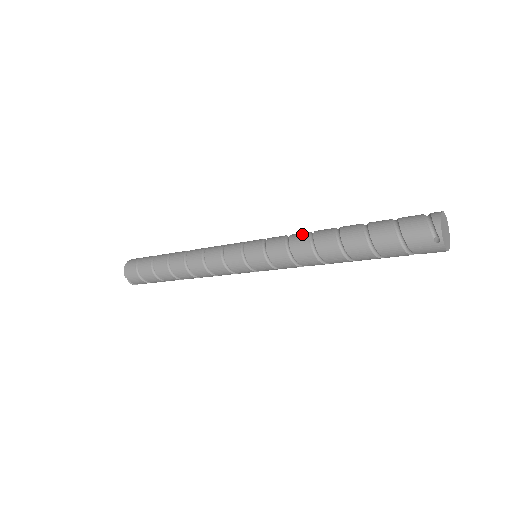
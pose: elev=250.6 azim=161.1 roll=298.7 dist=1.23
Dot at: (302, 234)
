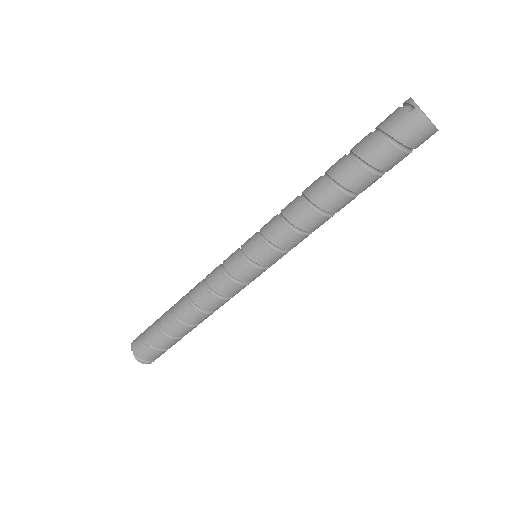
Dot at: occluded
